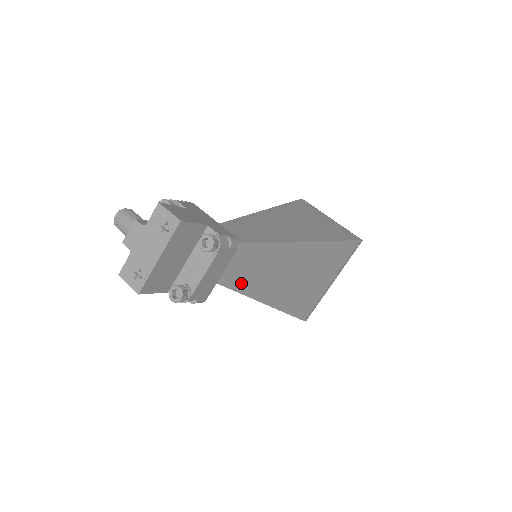
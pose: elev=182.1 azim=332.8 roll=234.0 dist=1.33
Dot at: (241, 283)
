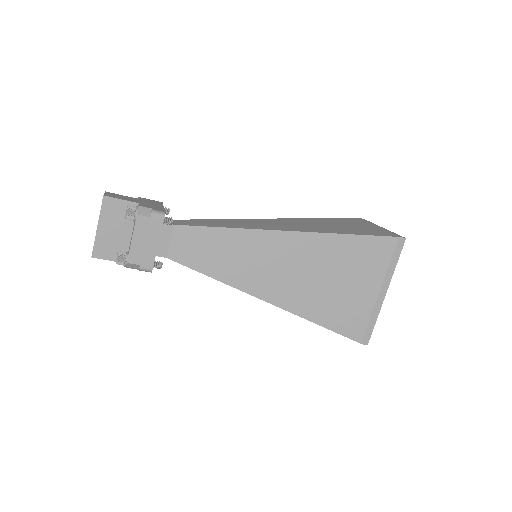
Dot at: (218, 271)
